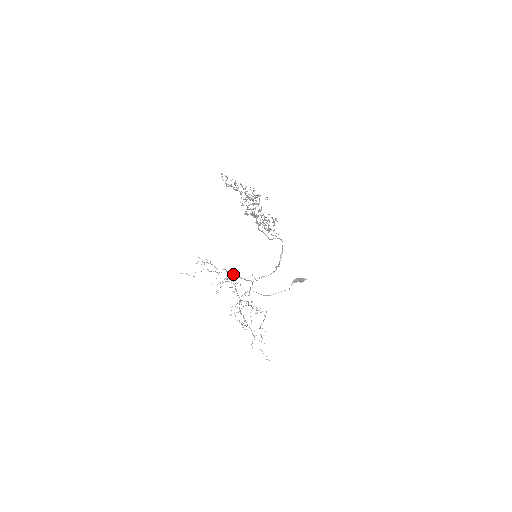
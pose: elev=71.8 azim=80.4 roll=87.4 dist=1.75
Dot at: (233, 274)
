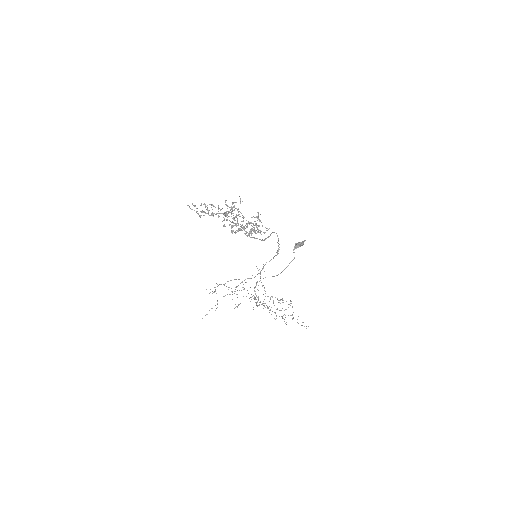
Dot at: occluded
